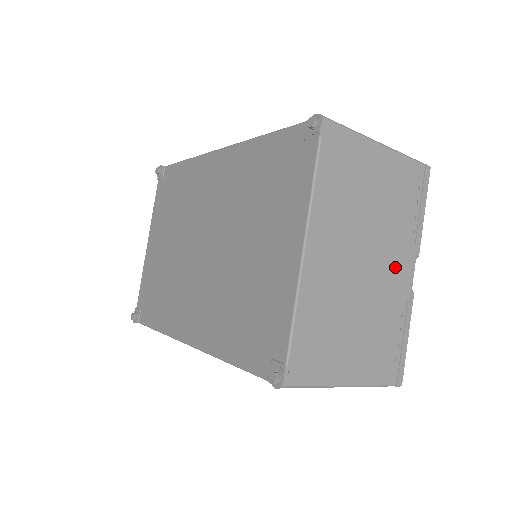
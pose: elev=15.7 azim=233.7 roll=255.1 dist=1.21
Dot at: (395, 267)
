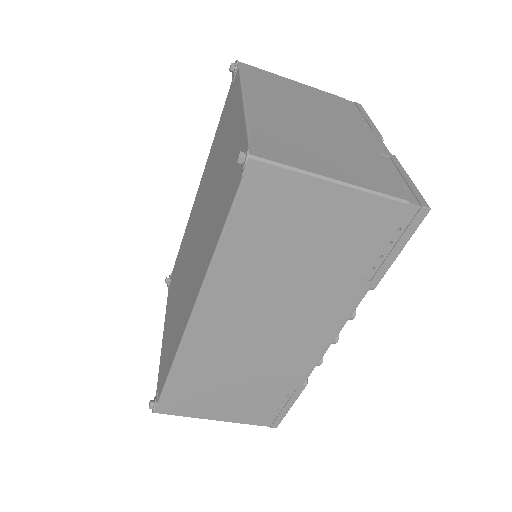
Dot at: (357, 135)
